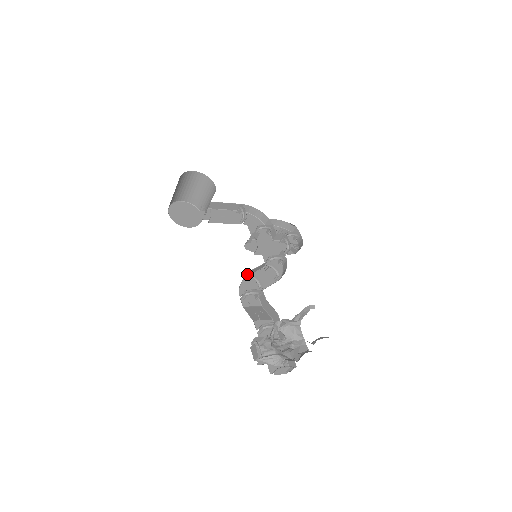
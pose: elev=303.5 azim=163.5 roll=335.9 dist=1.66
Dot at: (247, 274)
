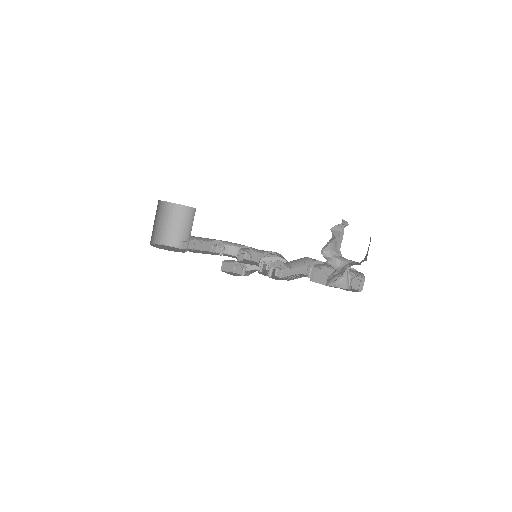
Dot at: (259, 264)
